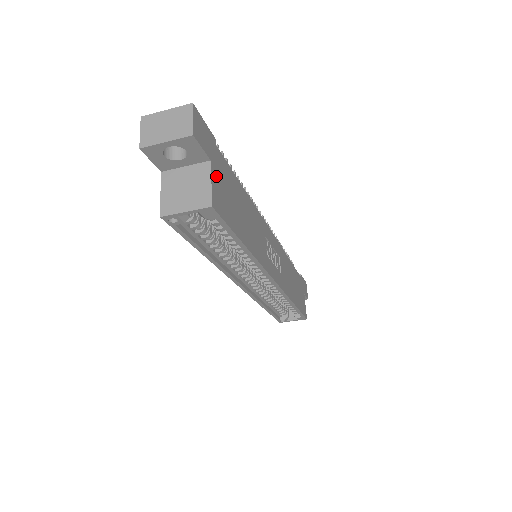
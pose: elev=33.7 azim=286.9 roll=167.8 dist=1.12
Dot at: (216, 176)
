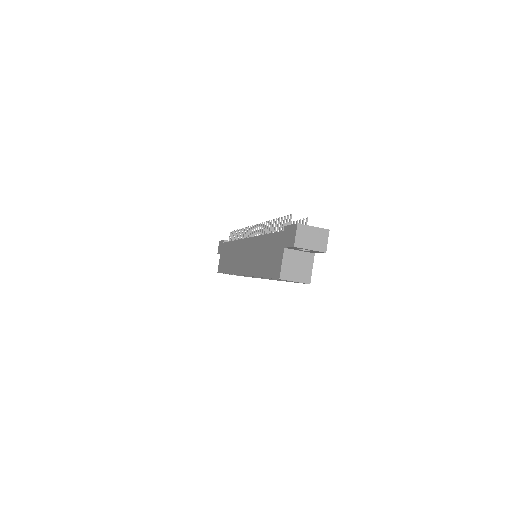
Dot at: occluded
